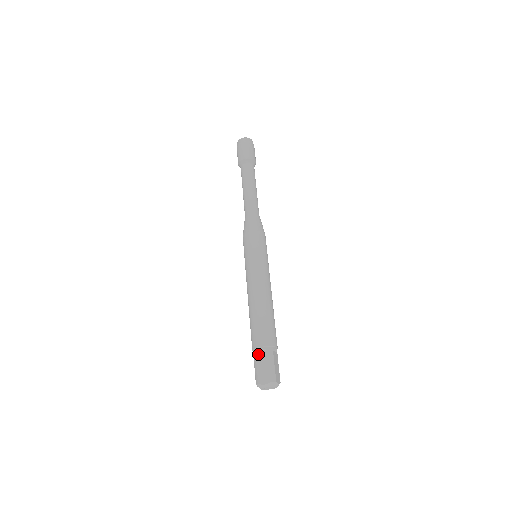
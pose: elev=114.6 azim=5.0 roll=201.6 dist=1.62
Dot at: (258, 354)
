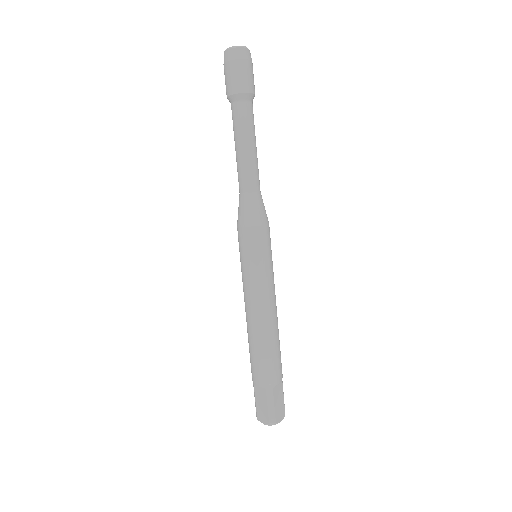
Dot at: (256, 389)
